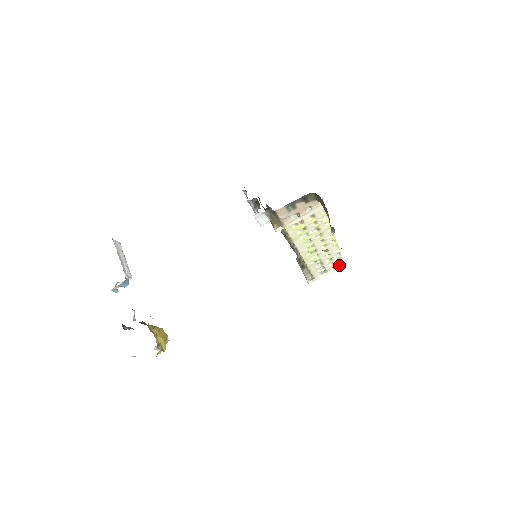
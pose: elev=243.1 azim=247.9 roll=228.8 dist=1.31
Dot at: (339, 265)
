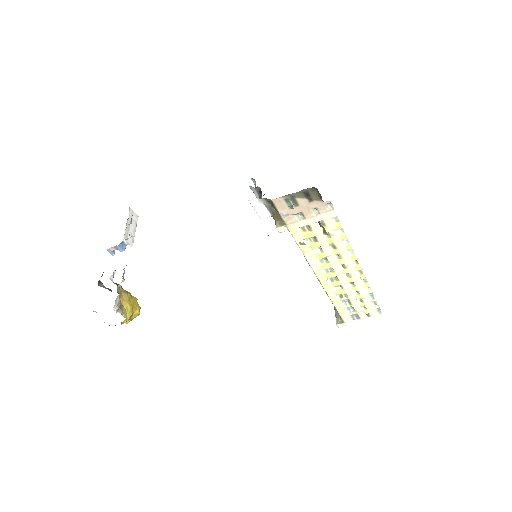
Dot at: (375, 314)
